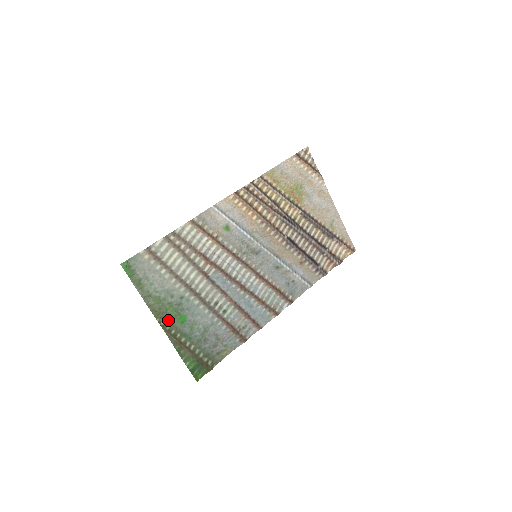
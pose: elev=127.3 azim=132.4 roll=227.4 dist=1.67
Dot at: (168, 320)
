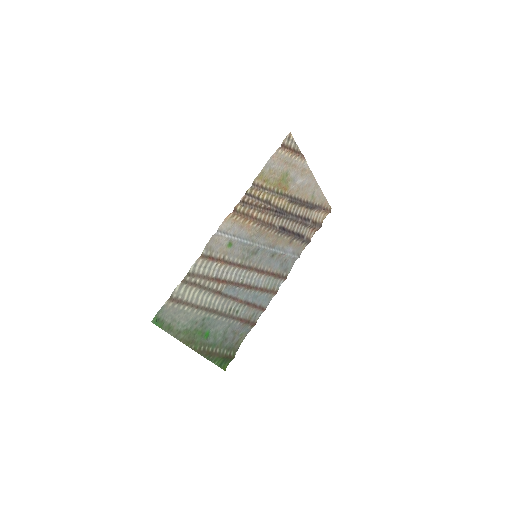
Dot at: (197, 342)
